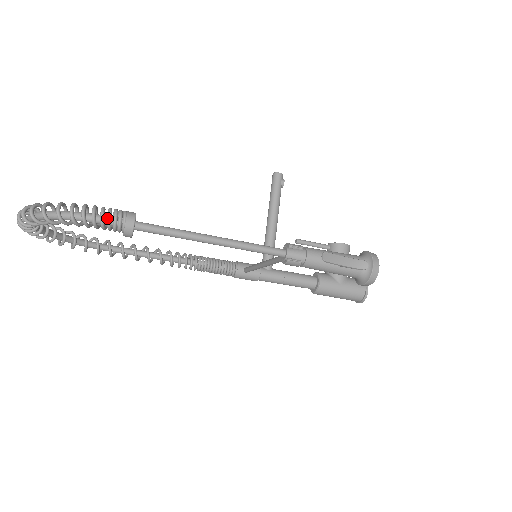
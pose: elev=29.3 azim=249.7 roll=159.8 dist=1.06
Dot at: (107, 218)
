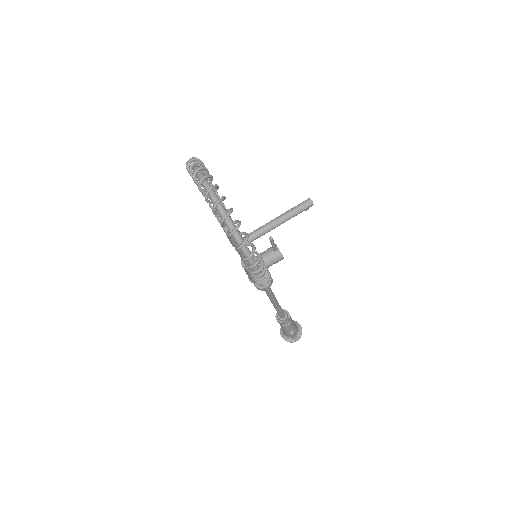
Dot at: (263, 280)
